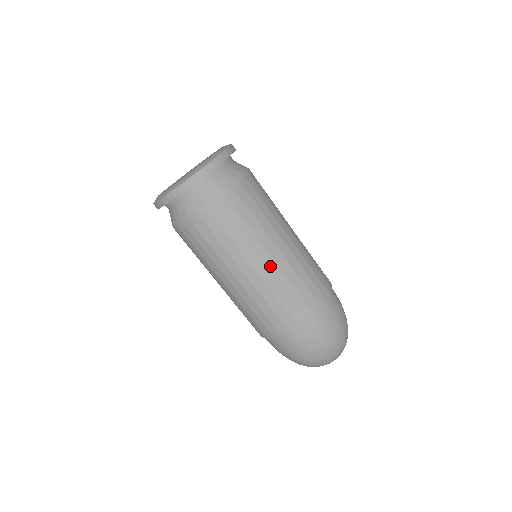
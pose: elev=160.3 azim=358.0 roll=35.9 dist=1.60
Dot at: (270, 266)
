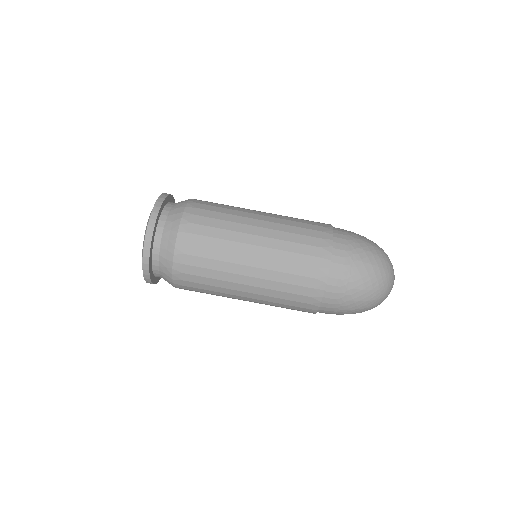
Dot at: (259, 253)
